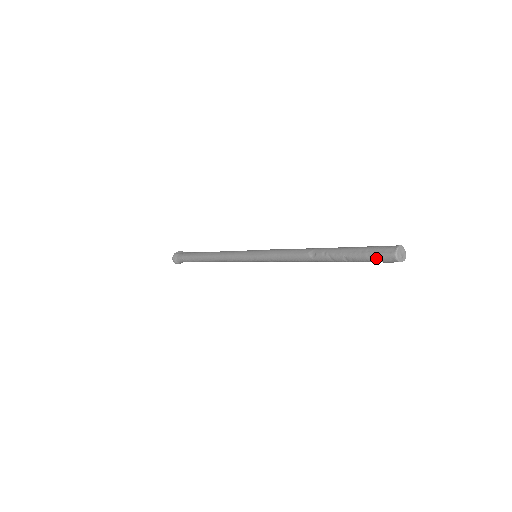
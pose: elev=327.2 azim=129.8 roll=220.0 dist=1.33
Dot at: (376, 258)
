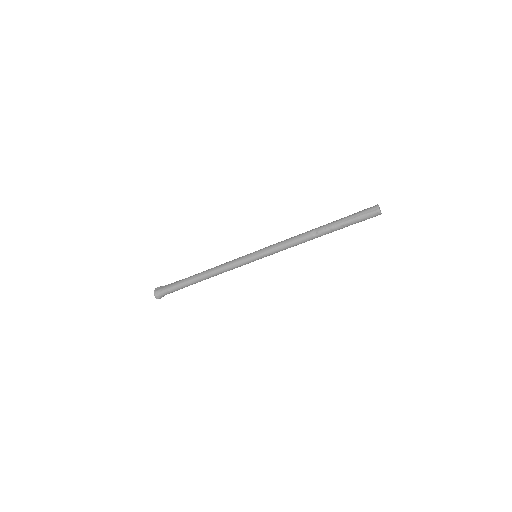
Dot at: (366, 217)
